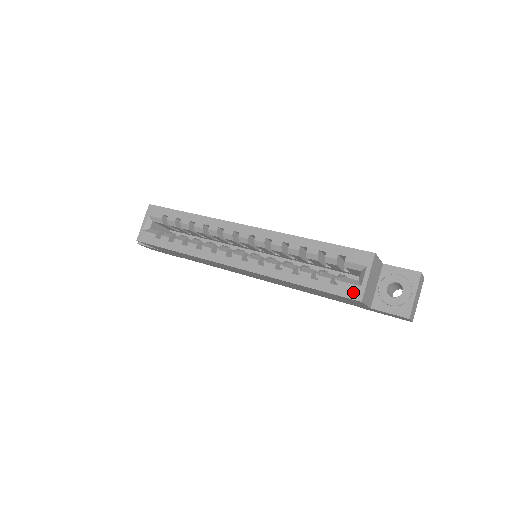
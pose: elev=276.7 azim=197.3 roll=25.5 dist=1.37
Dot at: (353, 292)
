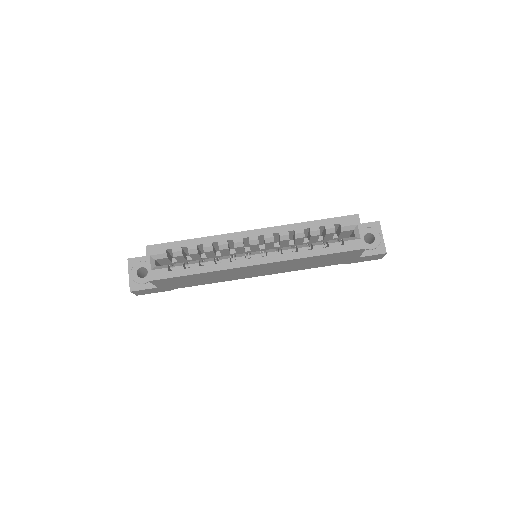
Dot at: (357, 245)
